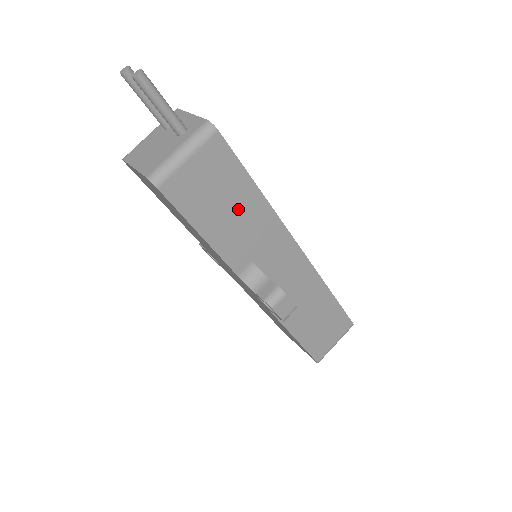
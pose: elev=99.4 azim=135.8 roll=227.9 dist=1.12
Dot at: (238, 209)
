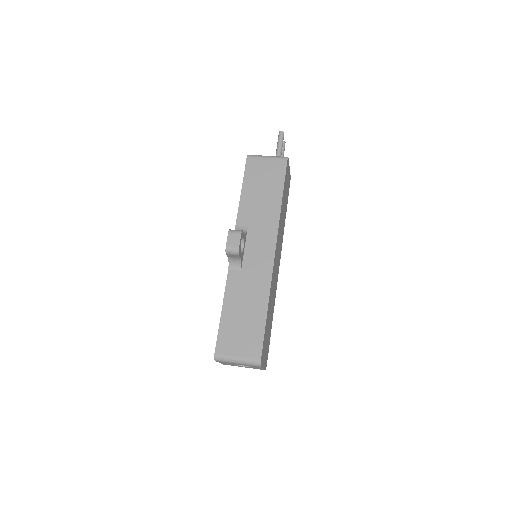
Dot at: (266, 196)
